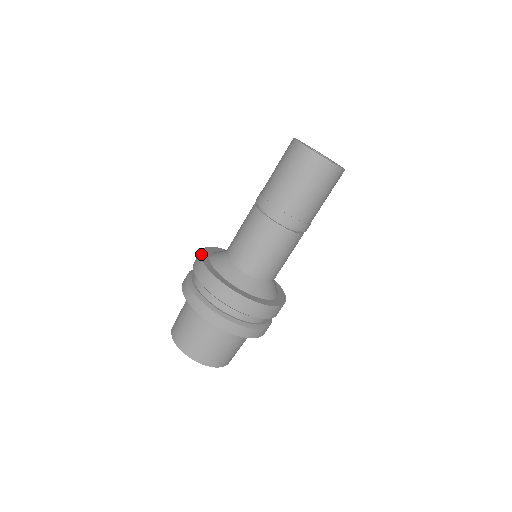
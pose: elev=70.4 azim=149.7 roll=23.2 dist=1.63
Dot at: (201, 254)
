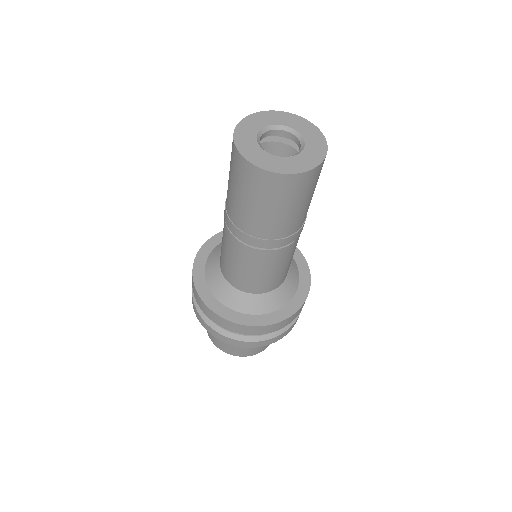
Dot at: (201, 298)
